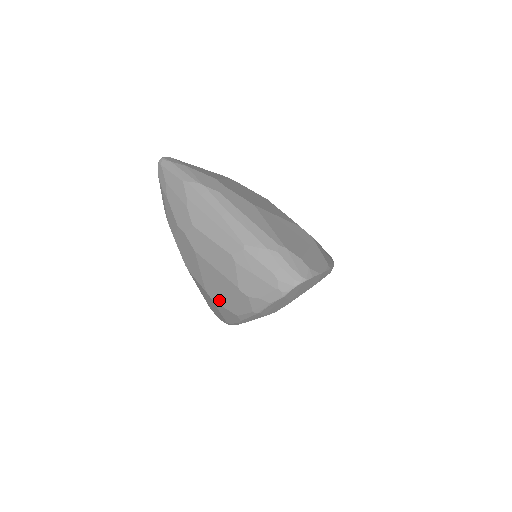
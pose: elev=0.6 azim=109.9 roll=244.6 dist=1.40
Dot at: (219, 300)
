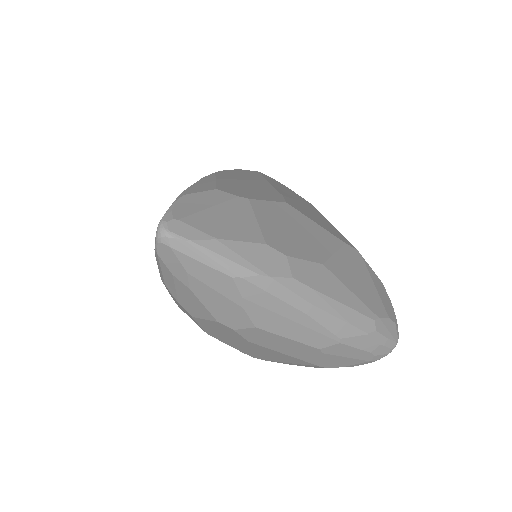
Dot at: (266, 360)
